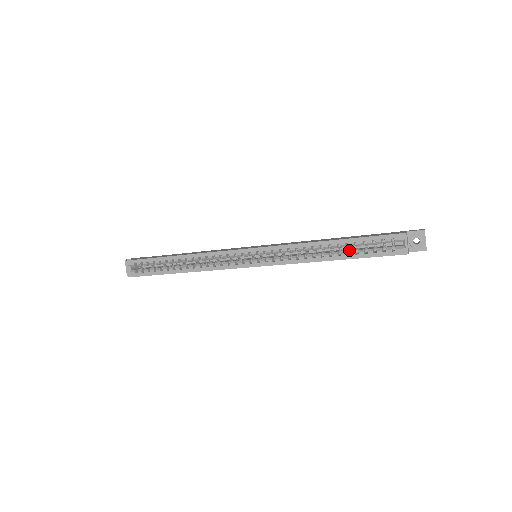
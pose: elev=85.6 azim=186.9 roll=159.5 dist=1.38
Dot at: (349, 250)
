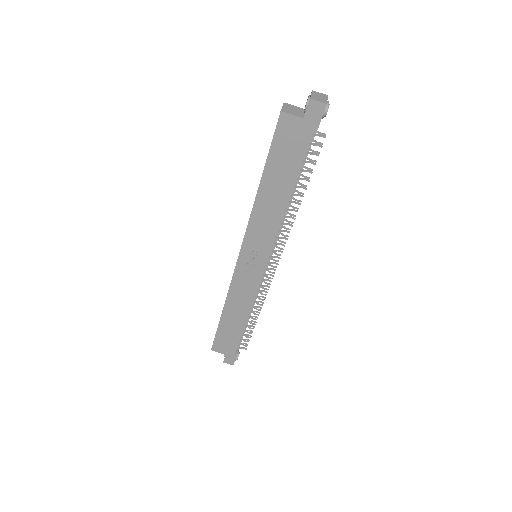
Dot at: occluded
